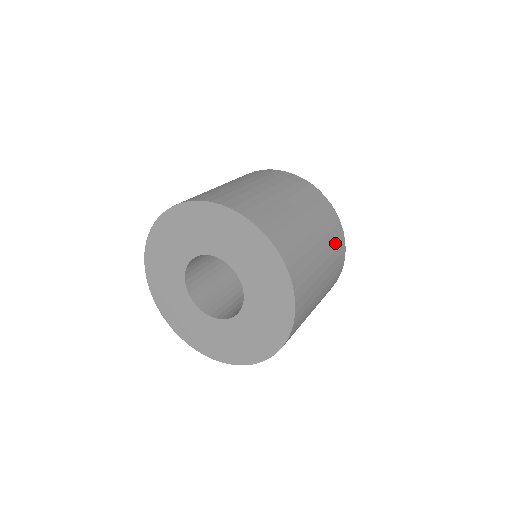
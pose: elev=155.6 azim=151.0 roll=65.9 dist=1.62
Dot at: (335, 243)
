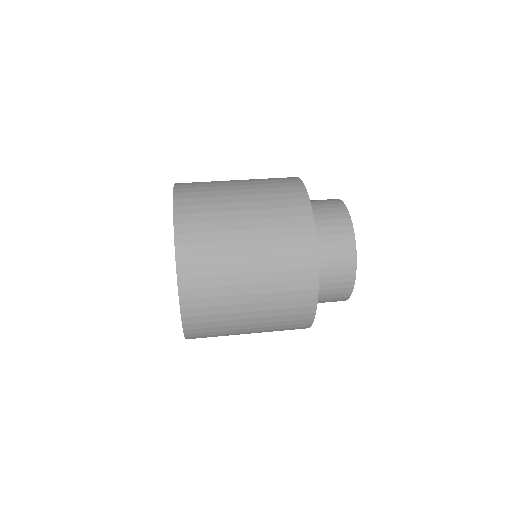
Dot at: (288, 322)
